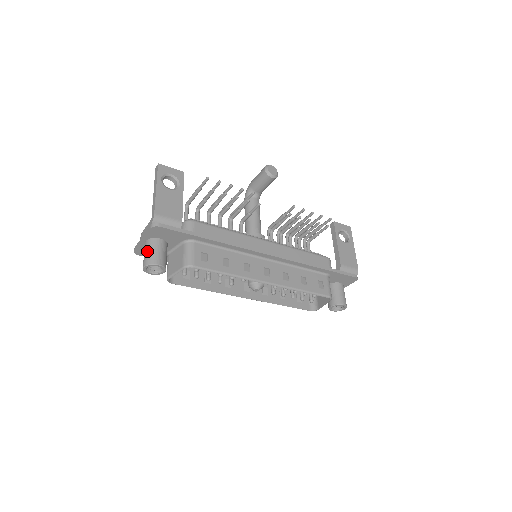
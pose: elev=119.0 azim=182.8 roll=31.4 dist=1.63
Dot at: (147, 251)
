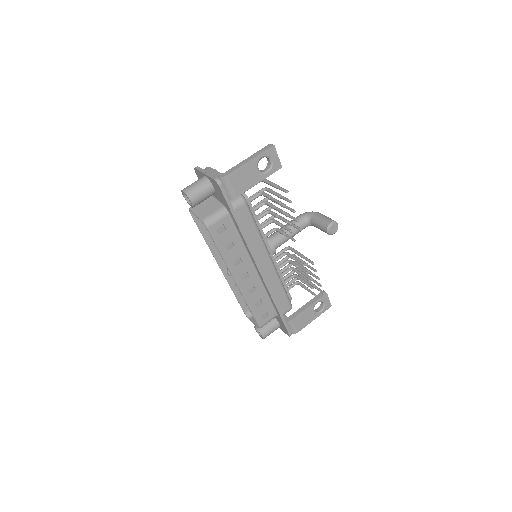
Dot at: (197, 185)
